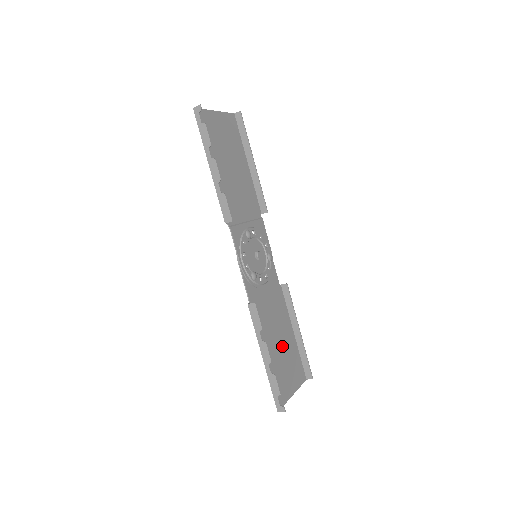
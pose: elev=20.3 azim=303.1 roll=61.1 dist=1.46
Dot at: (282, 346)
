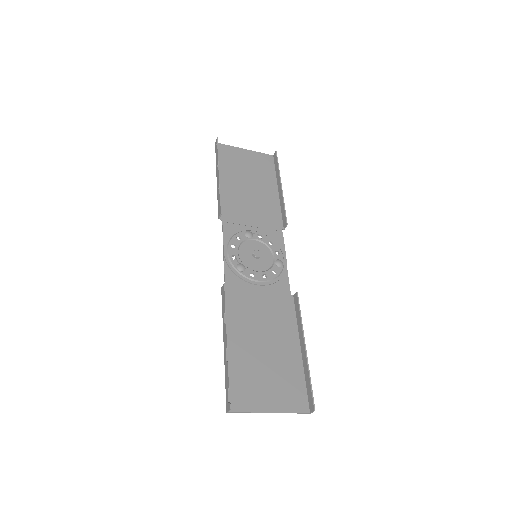
Dot at: (269, 351)
